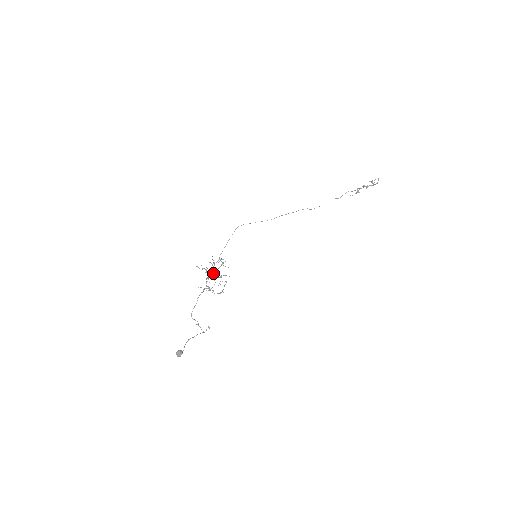
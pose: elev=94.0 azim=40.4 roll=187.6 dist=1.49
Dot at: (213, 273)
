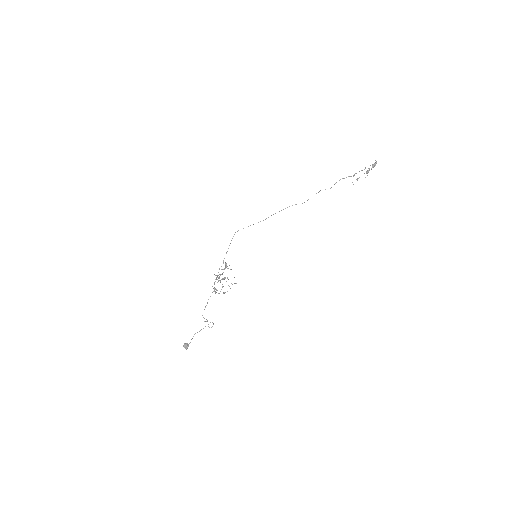
Dot at: occluded
